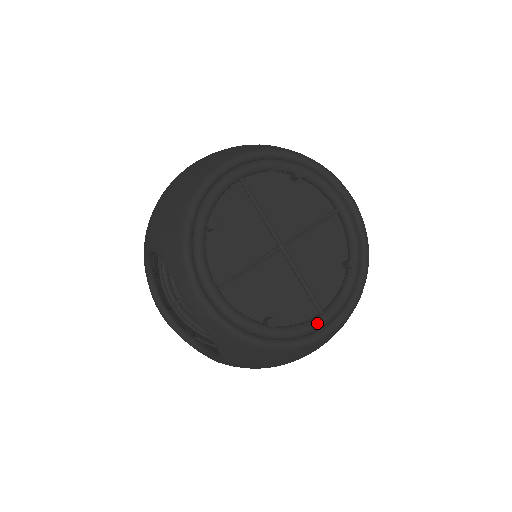
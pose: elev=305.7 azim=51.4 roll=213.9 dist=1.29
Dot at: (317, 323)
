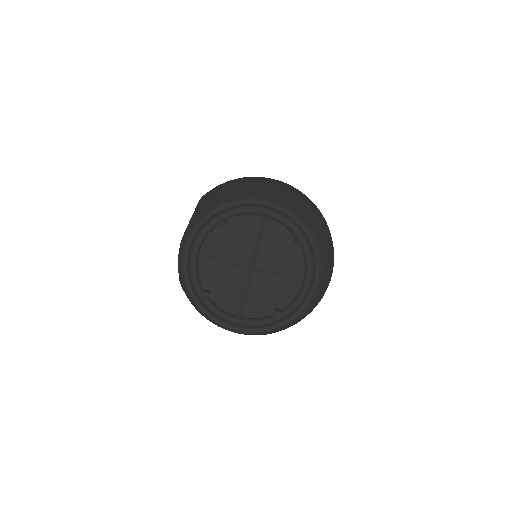
Dot at: (229, 319)
